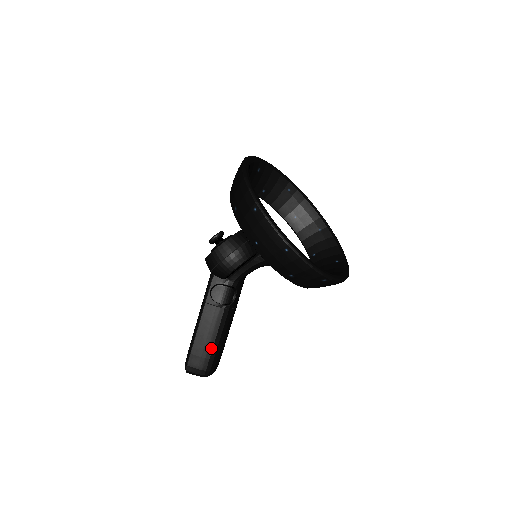
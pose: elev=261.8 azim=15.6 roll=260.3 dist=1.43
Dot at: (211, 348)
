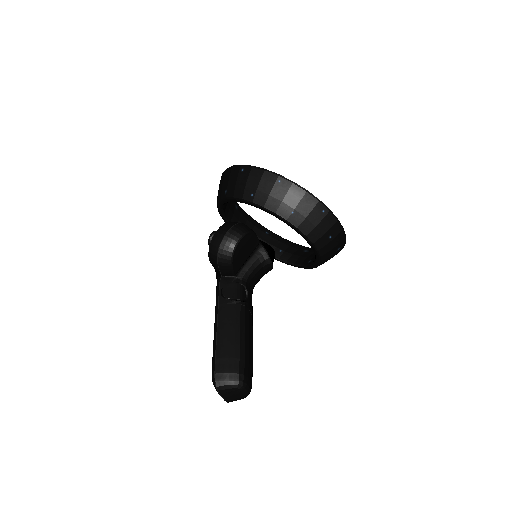
Dot at: (238, 346)
